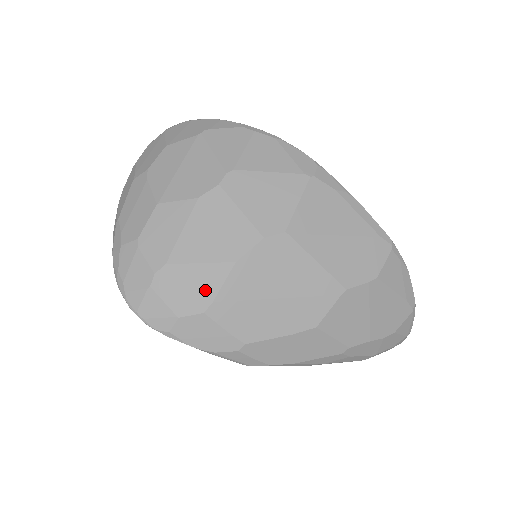
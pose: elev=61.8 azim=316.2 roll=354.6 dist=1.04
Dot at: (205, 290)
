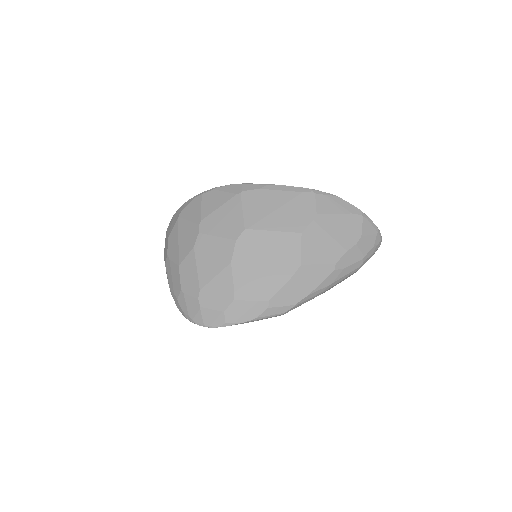
Dot at: (226, 288)
